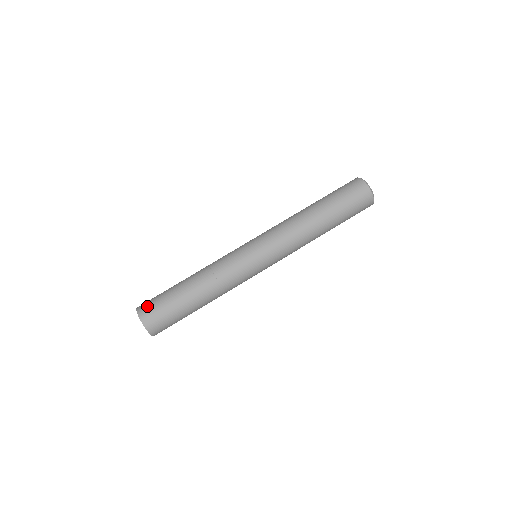
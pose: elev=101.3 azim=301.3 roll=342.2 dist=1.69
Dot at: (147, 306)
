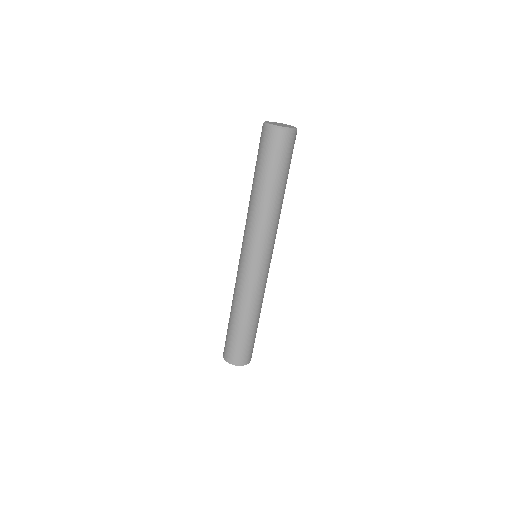
Dot at: (240, 358)
